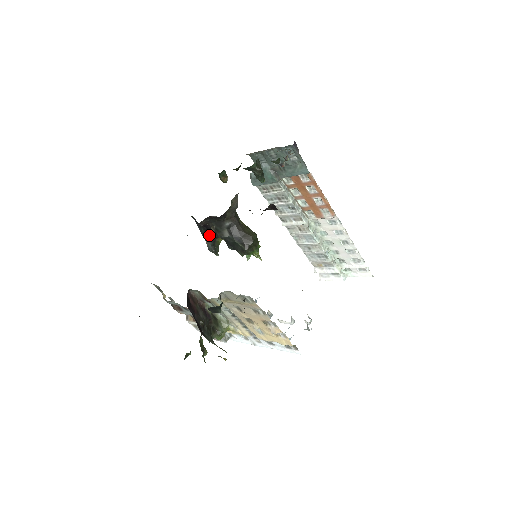
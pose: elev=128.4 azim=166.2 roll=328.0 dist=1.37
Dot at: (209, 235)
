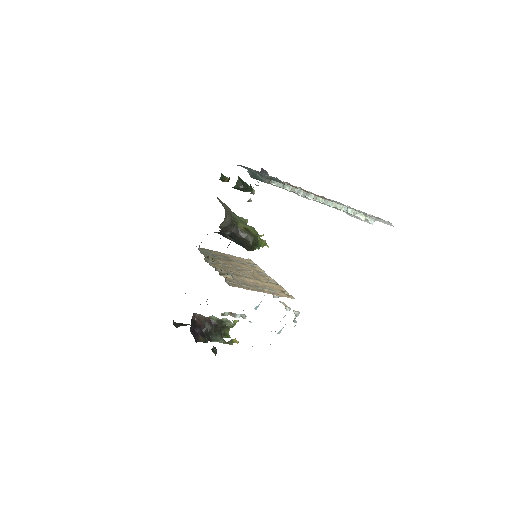
Dot at: occluded
